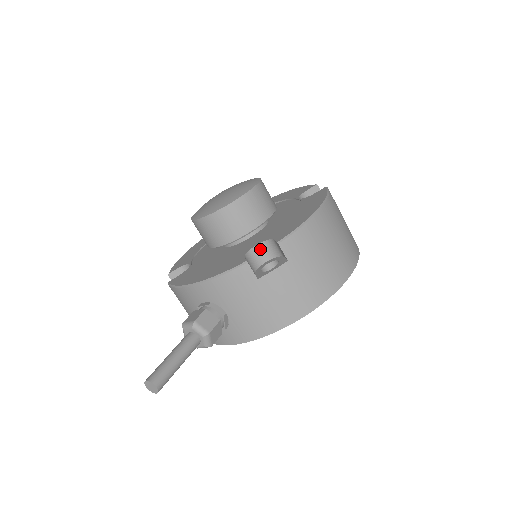
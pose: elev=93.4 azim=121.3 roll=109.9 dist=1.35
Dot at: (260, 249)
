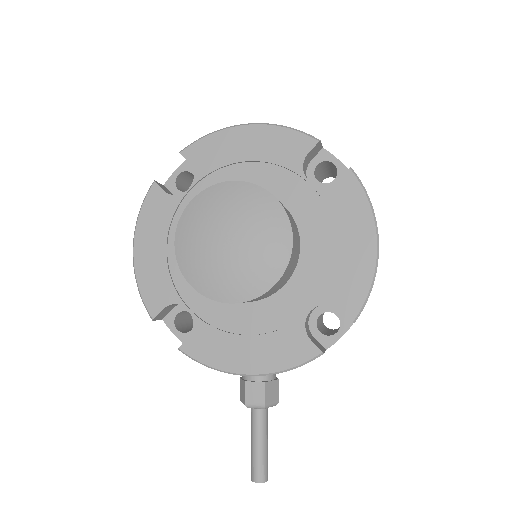
Dot at: (313, 309)
